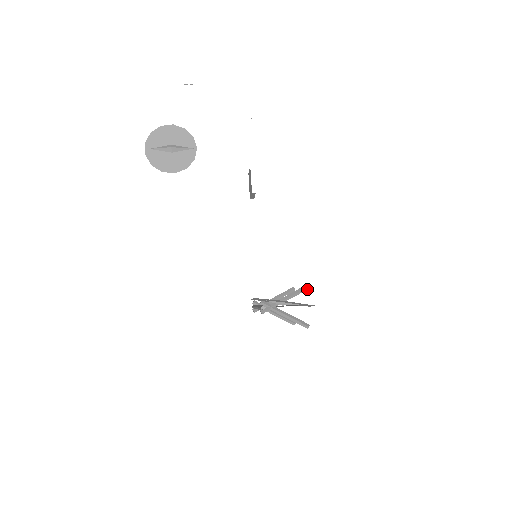
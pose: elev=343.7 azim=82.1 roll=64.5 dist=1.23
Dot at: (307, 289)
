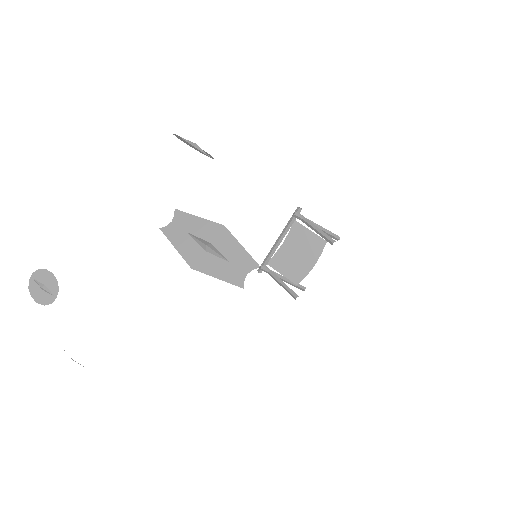
Dot at: occluded
